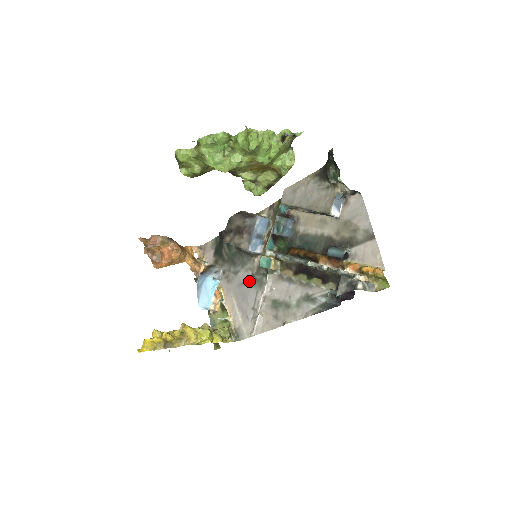
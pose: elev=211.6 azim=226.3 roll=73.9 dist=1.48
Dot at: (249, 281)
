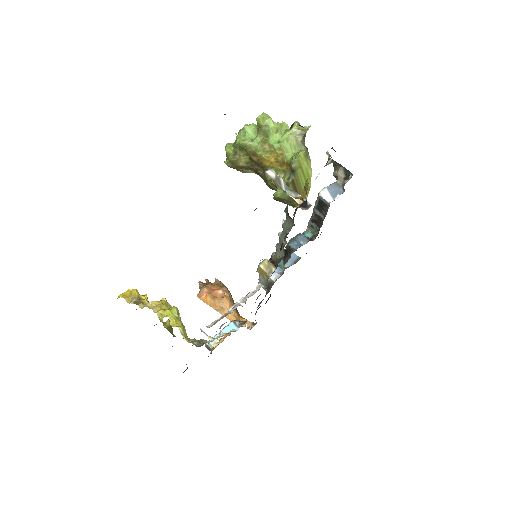
Dot at: occluded
